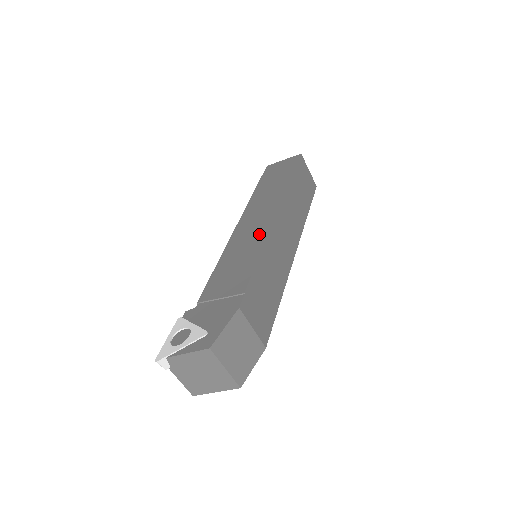
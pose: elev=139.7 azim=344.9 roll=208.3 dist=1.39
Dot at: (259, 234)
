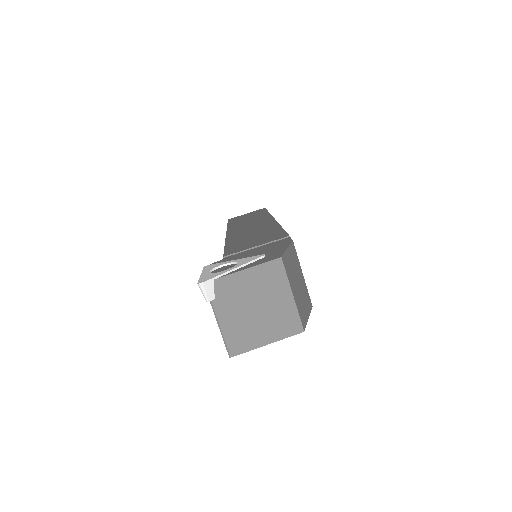
Dot at: (266, 225)
